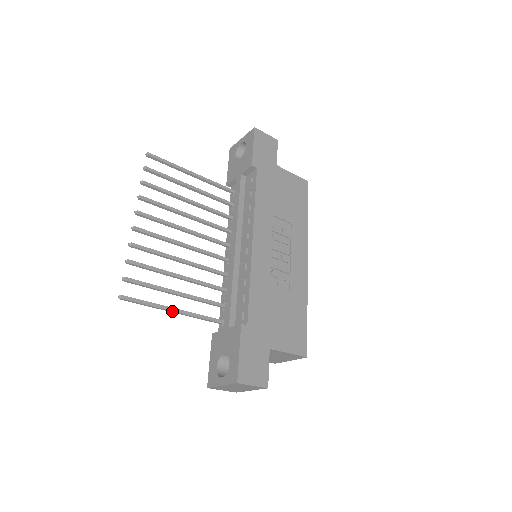
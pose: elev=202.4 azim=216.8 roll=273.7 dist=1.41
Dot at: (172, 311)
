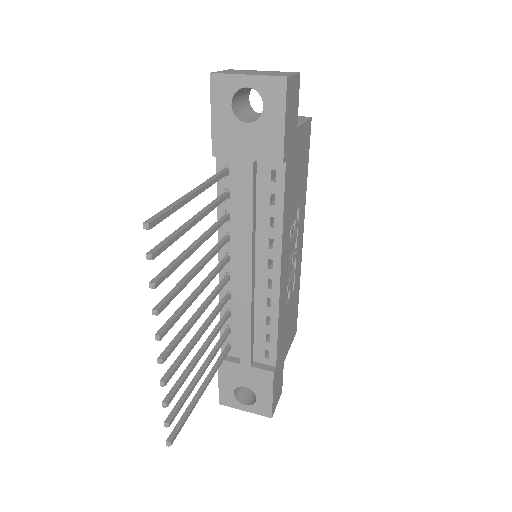
Dot at: (202, 393)
